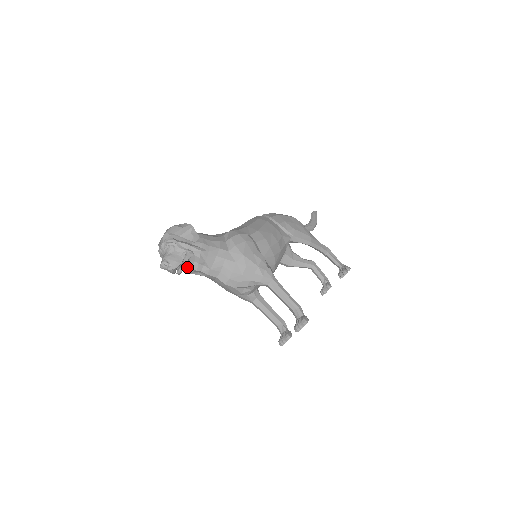
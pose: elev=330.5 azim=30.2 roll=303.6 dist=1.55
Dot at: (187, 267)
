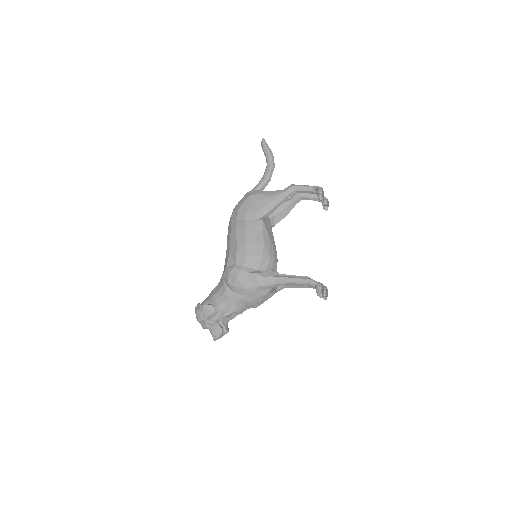
Dot at: (227, 323)
